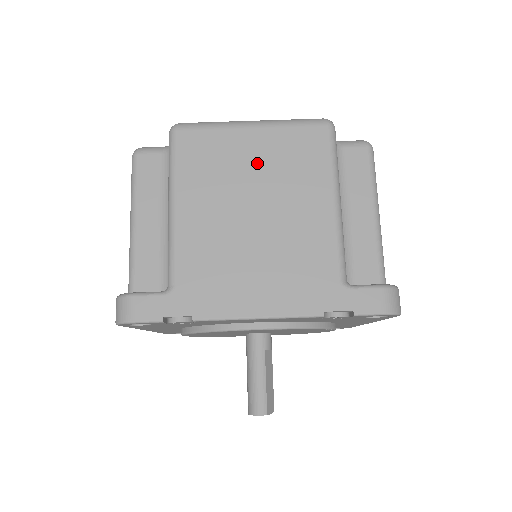
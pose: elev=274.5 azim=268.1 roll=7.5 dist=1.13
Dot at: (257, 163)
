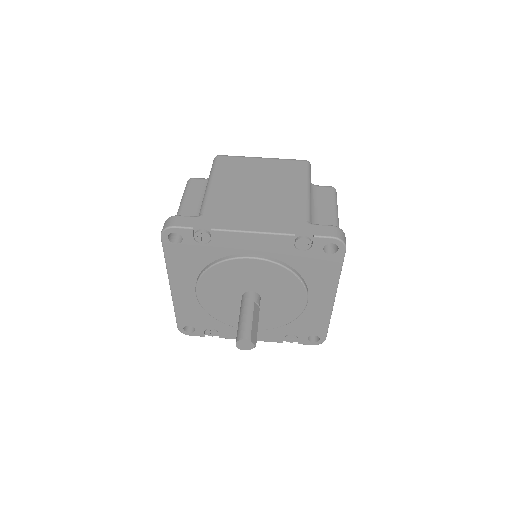
Dot at: (263, 171)
